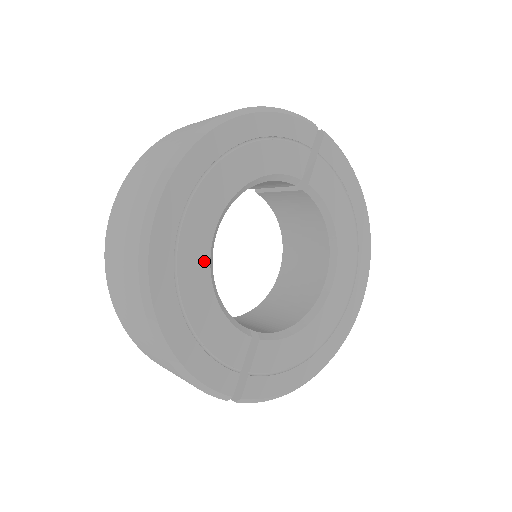
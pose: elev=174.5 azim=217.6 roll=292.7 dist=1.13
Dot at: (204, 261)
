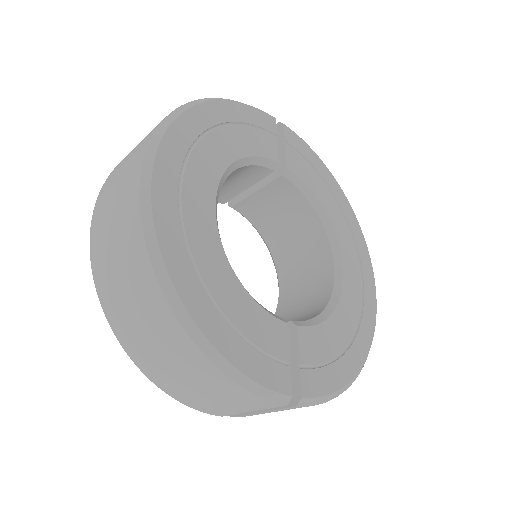
Dot at: (214, 240)
